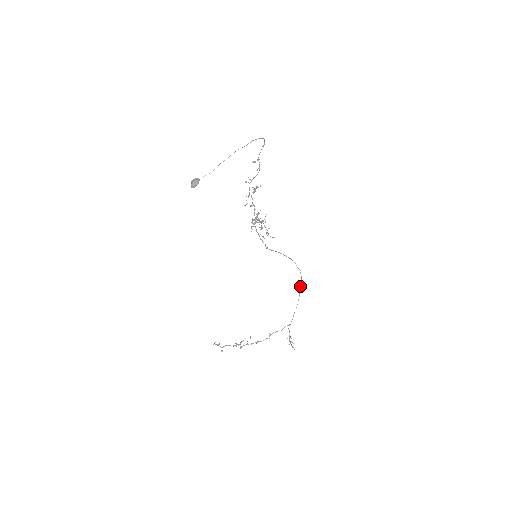
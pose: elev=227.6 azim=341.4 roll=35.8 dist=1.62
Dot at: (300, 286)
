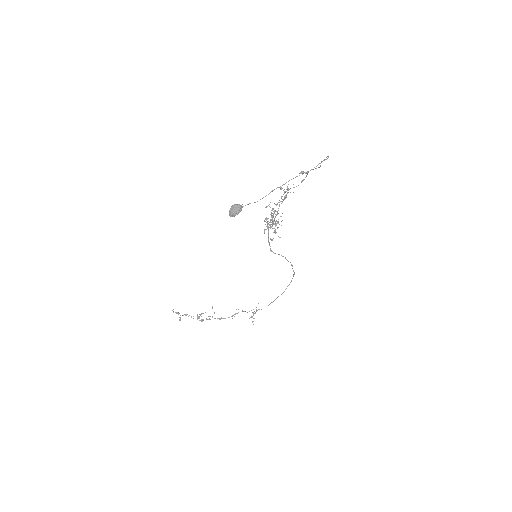
Dot at: occluded
